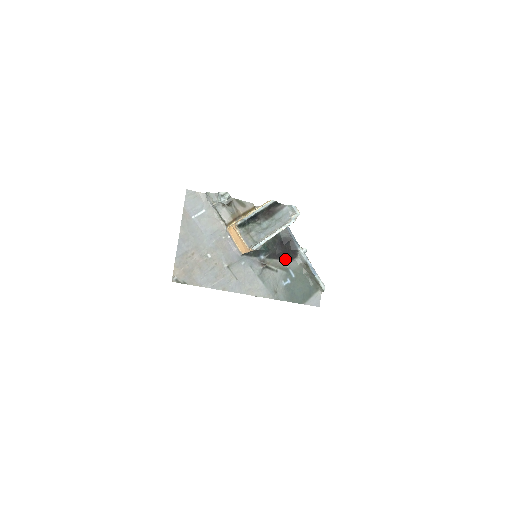
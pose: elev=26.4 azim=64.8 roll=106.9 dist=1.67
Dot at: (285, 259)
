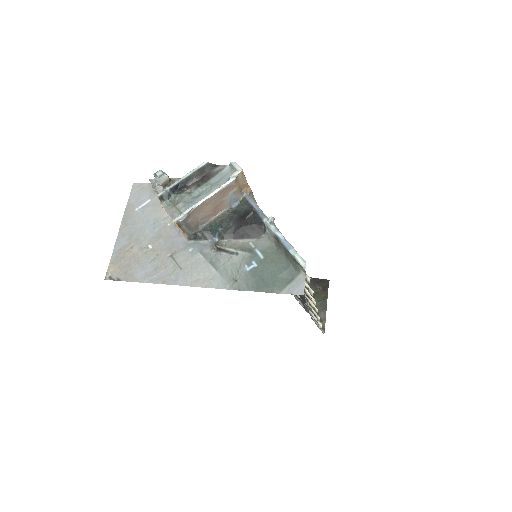
Dot at: (248, 237)
